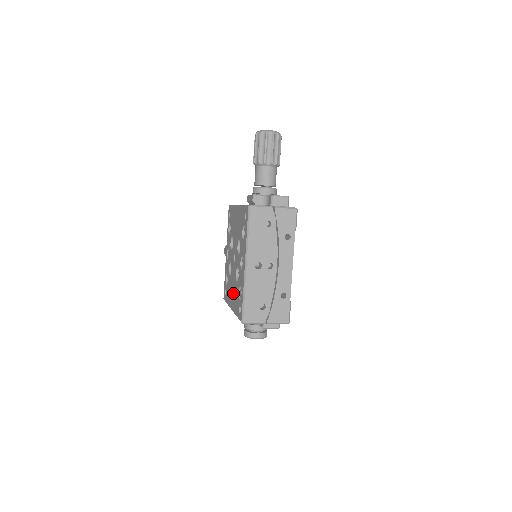
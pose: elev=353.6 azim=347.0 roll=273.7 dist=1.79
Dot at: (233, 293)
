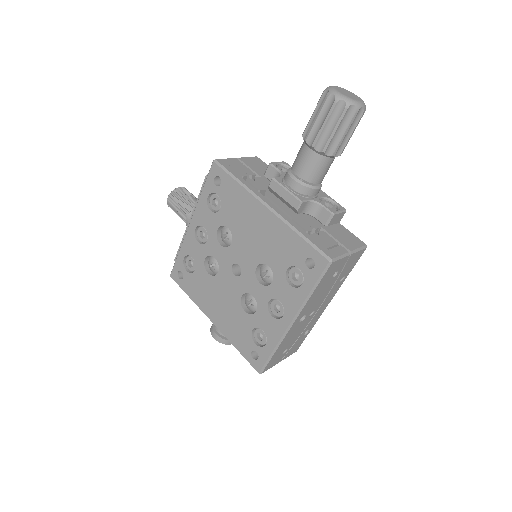
Dot at: (225, 311)
